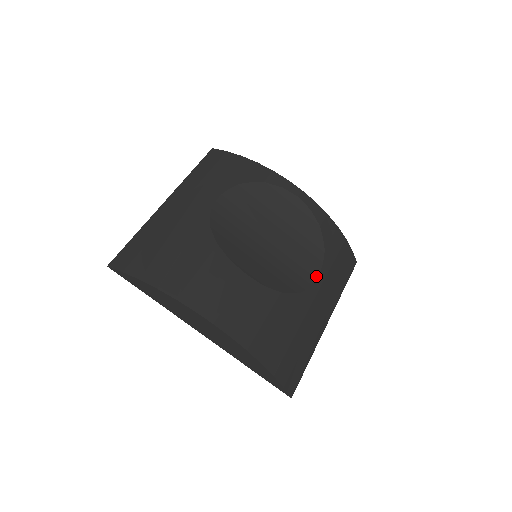
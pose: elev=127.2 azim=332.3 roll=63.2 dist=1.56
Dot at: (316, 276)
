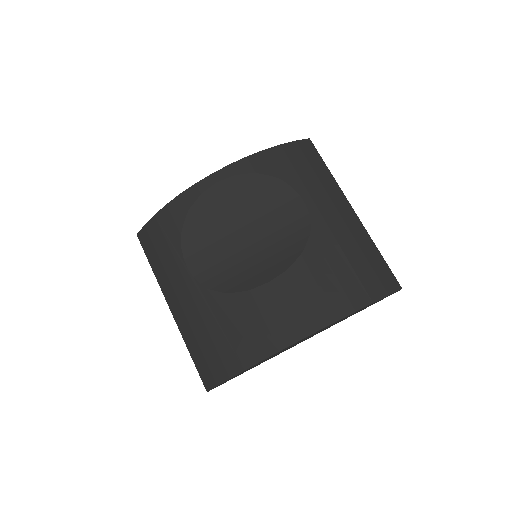
Dot at: (302, 203)
